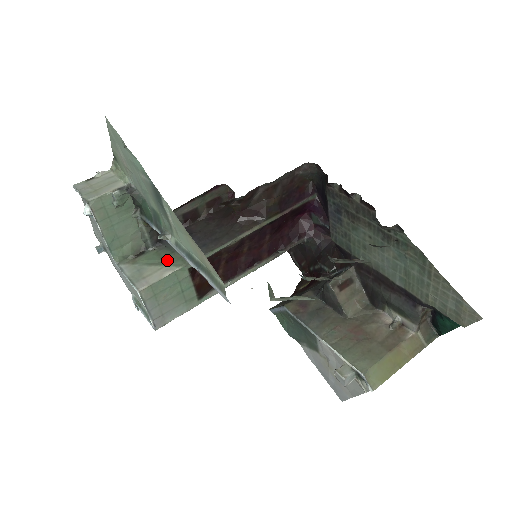
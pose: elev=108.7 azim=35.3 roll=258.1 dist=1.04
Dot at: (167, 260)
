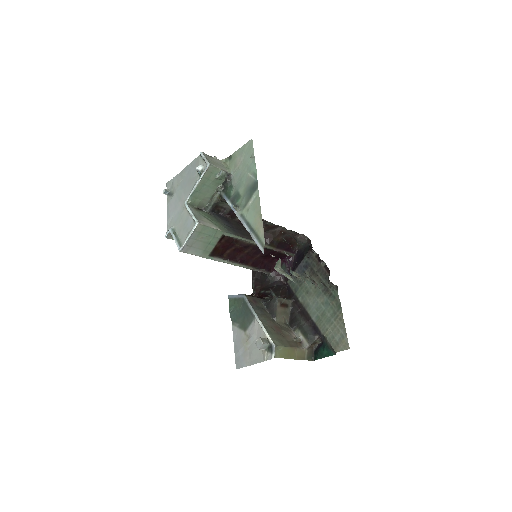
Dot at: (215, 222)
